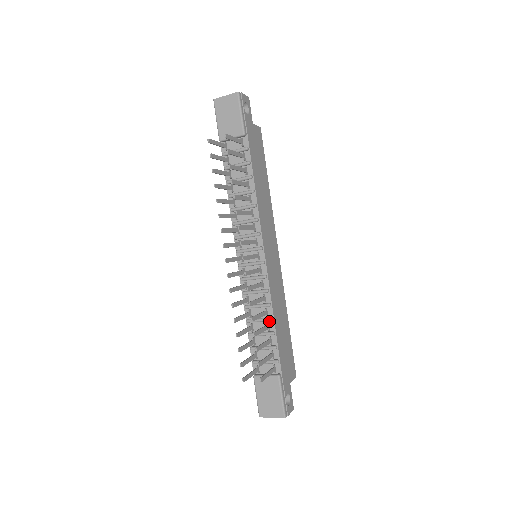
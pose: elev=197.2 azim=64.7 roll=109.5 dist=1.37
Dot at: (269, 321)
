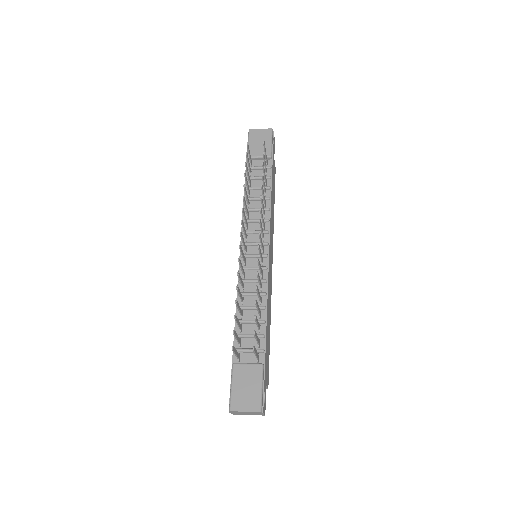
Dot at: (261, 310)
